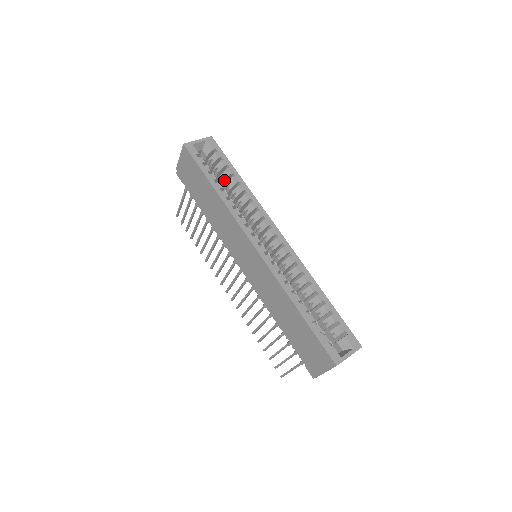
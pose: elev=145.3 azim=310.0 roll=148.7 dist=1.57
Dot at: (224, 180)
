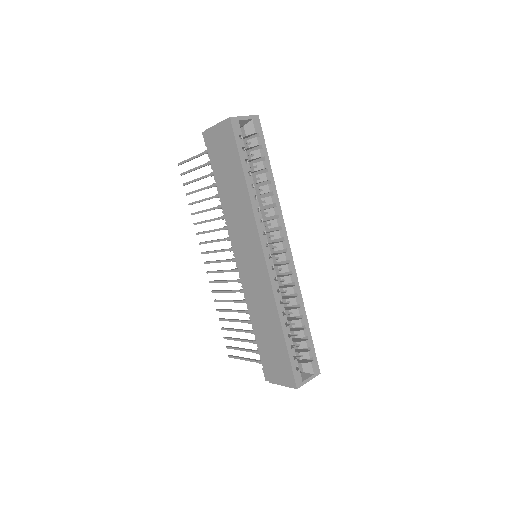
Dot at: (255, 170)
